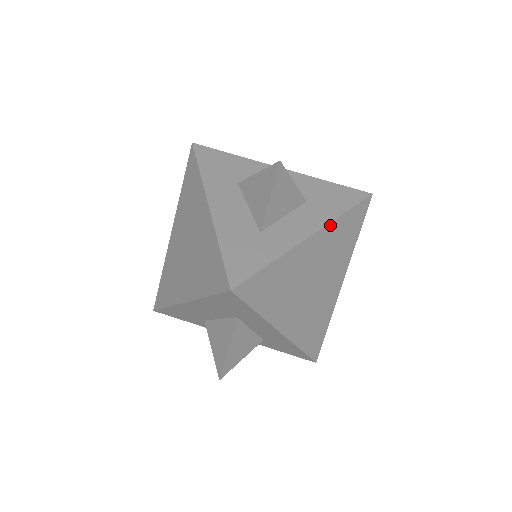
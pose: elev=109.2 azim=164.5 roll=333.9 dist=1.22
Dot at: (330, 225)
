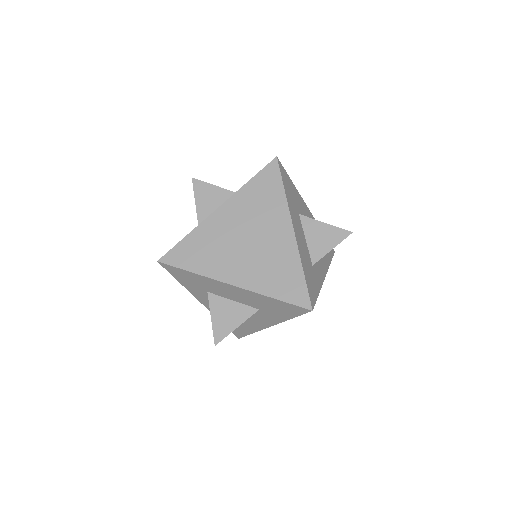
Dot at: occluded
